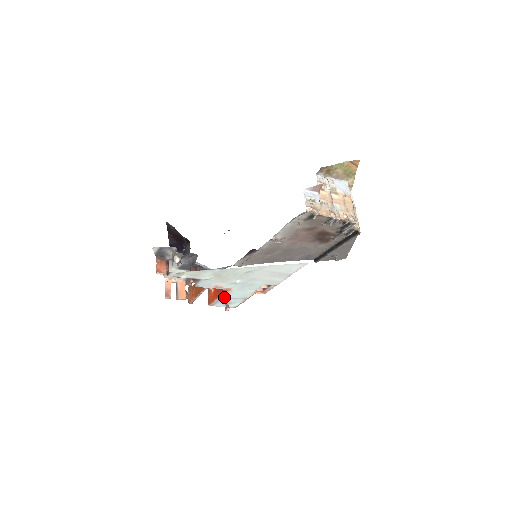
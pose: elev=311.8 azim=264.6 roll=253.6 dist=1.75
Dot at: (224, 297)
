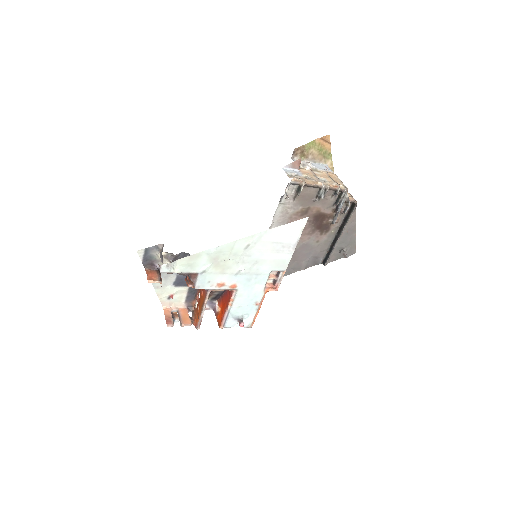
Dot at: (233, 306)
